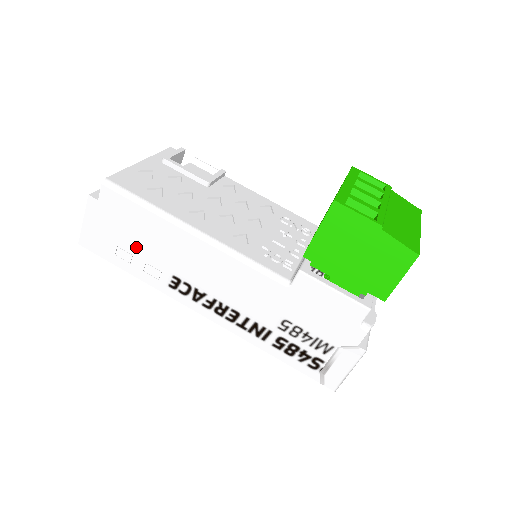
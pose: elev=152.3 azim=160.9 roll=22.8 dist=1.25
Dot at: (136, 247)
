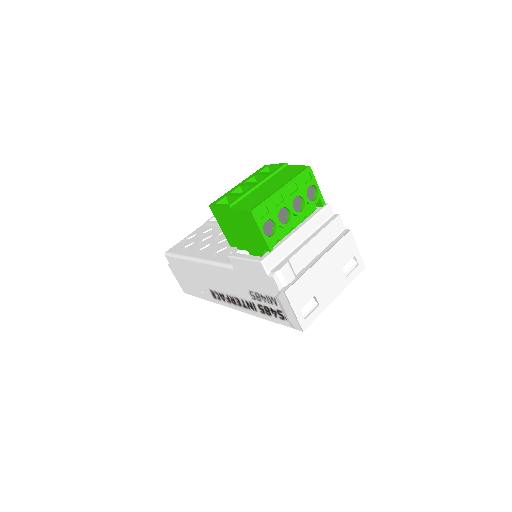
Dot at: (193, 282)
